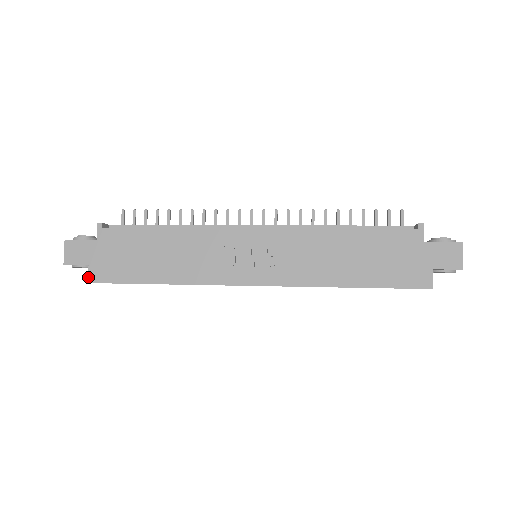
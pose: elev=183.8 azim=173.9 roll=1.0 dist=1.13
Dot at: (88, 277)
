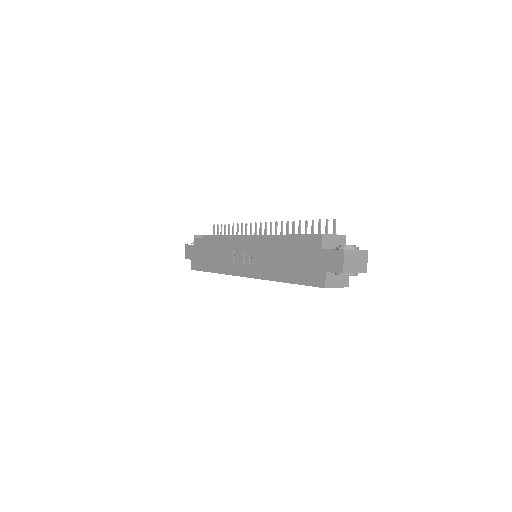
Dot at: (191, 266)
